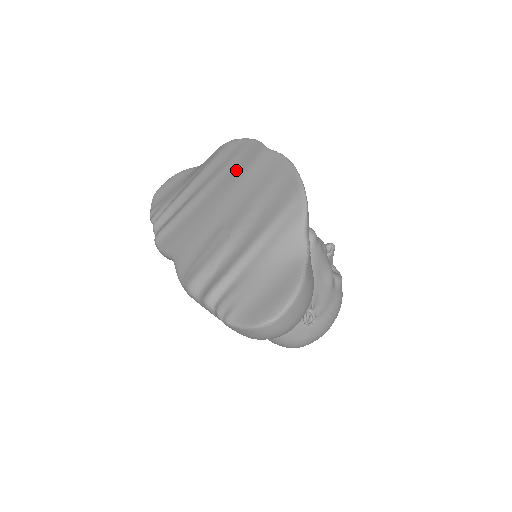
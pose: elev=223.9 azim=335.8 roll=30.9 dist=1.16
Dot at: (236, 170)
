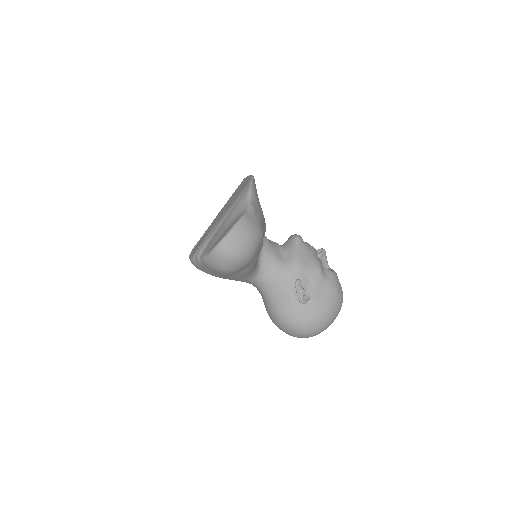
Dot at: occluded
